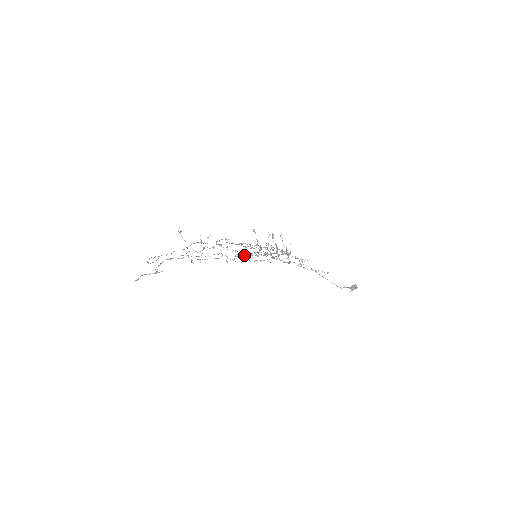
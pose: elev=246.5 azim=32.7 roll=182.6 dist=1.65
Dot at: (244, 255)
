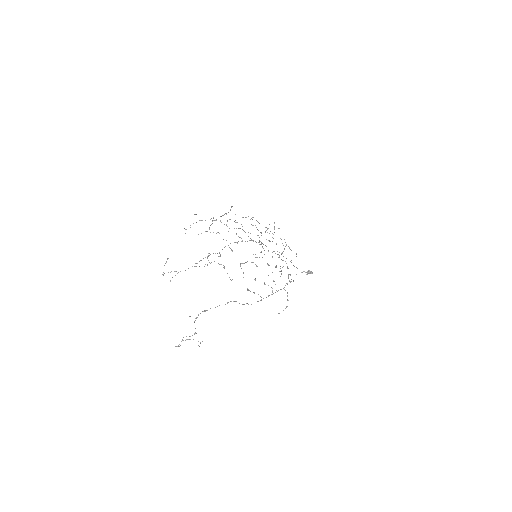
Dot at: (263, 298)
